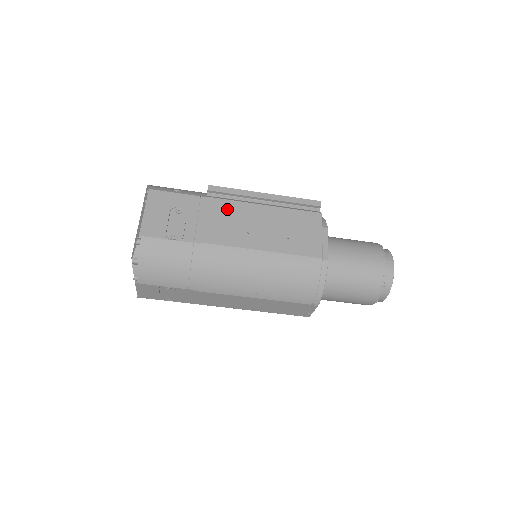
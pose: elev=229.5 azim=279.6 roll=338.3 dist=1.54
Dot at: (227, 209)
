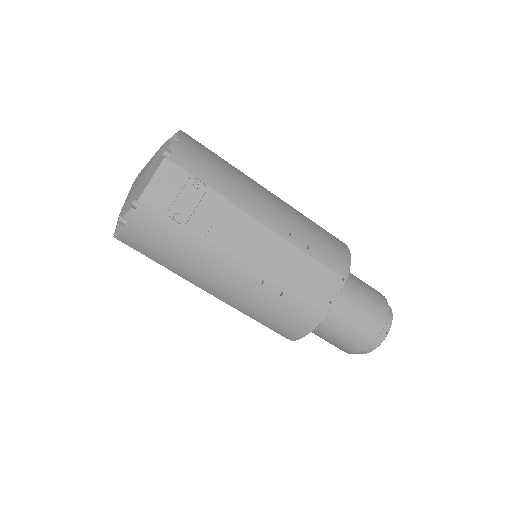
Dot at: occluded
